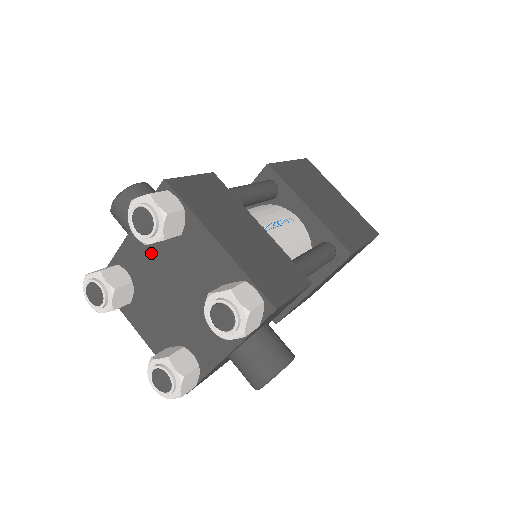
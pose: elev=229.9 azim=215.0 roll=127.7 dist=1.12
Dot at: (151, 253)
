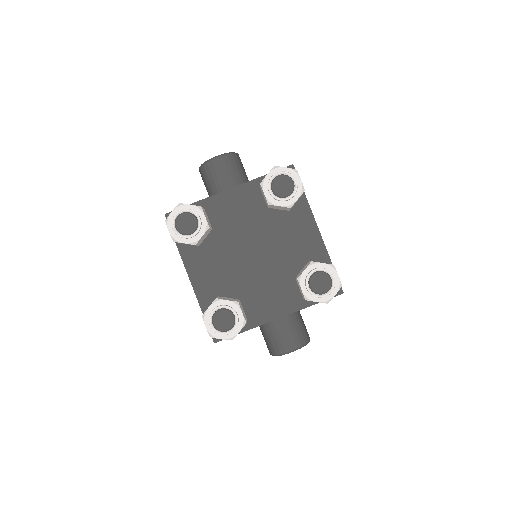
Dot at: (246, 213)
